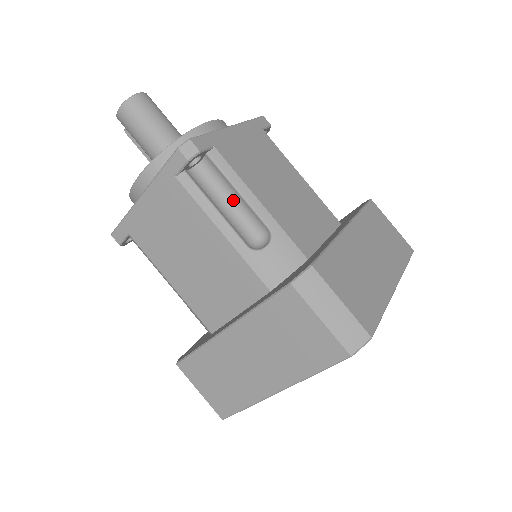
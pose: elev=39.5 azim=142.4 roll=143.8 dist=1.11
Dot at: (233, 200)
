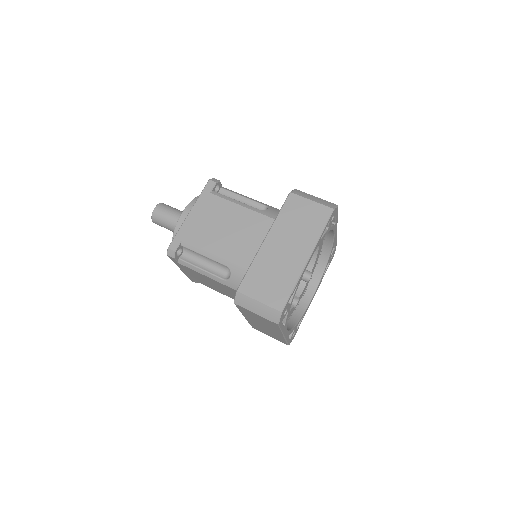
Dot at: (207, 258)
